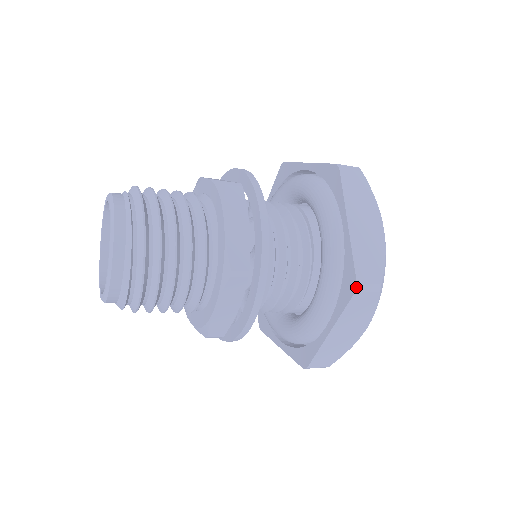
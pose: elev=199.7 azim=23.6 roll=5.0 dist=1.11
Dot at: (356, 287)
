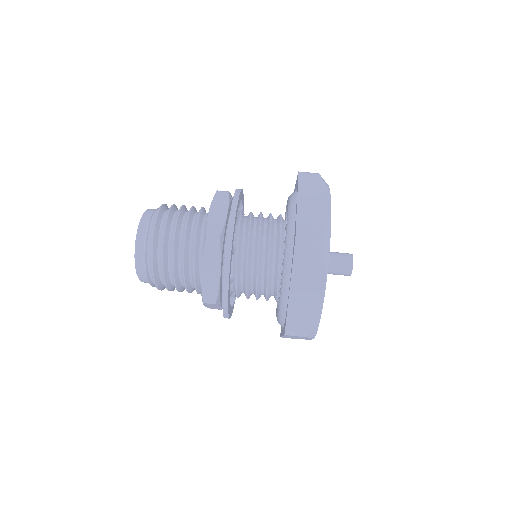
Dot at: (284, 333)
